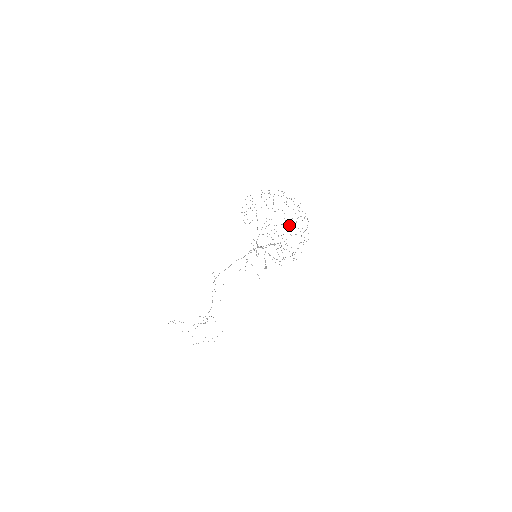
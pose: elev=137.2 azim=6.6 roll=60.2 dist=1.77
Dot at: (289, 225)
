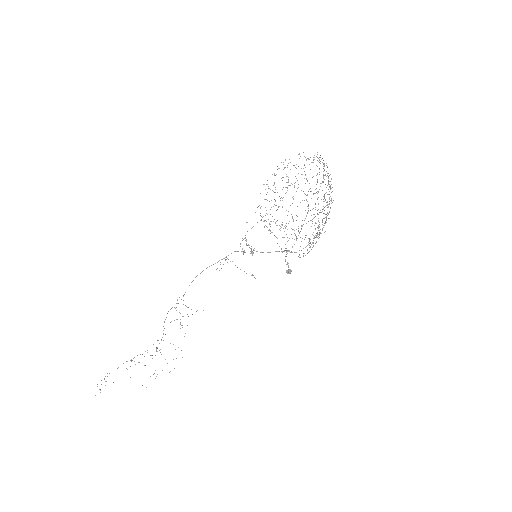
Dot at: occluded
